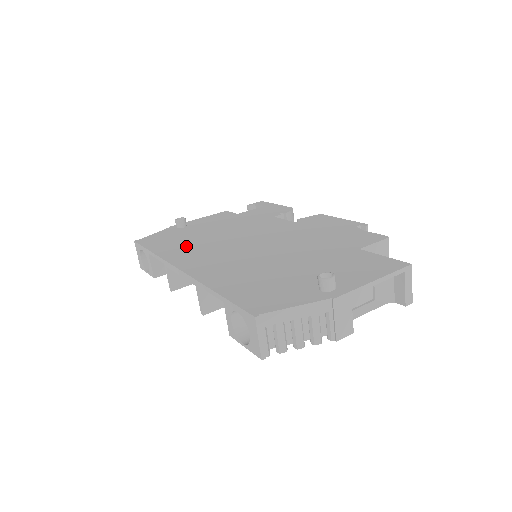
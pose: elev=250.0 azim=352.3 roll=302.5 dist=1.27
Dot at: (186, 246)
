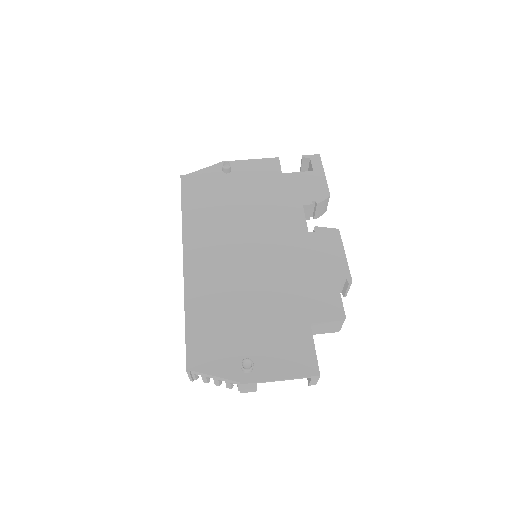
Dot at: (208, 219)
